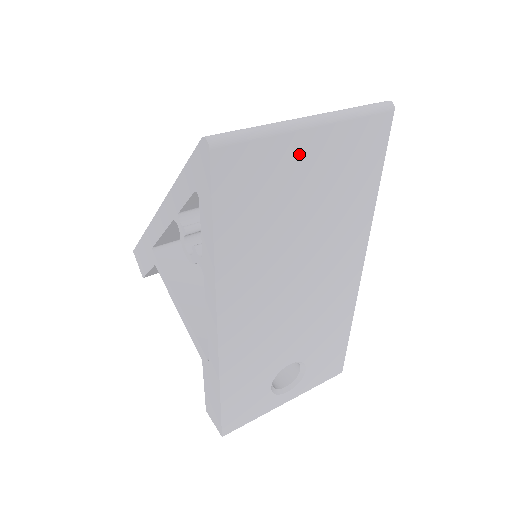
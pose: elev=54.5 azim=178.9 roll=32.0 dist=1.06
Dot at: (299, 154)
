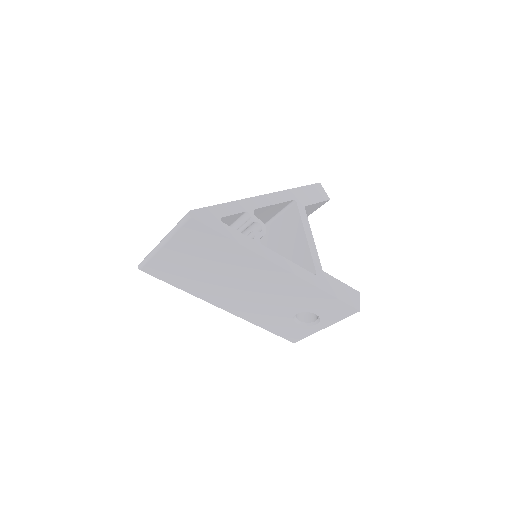
Dot at: (171, 255)
